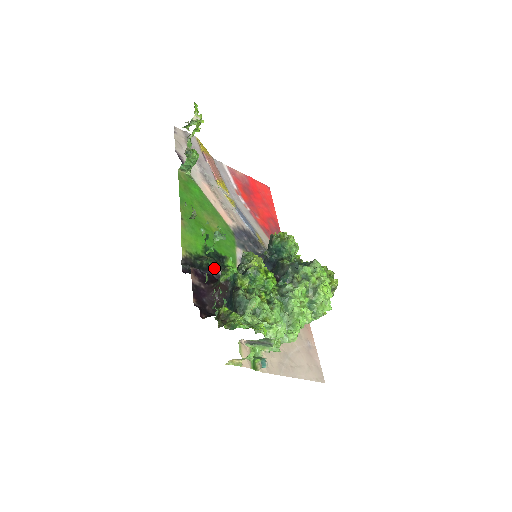
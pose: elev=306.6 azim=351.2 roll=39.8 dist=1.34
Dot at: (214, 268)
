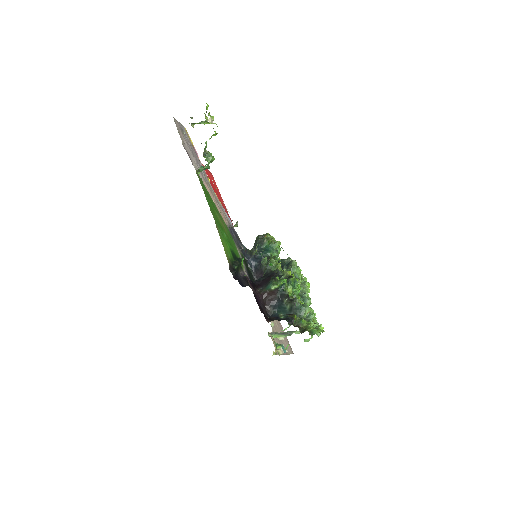
Dot at: (239, 270)
